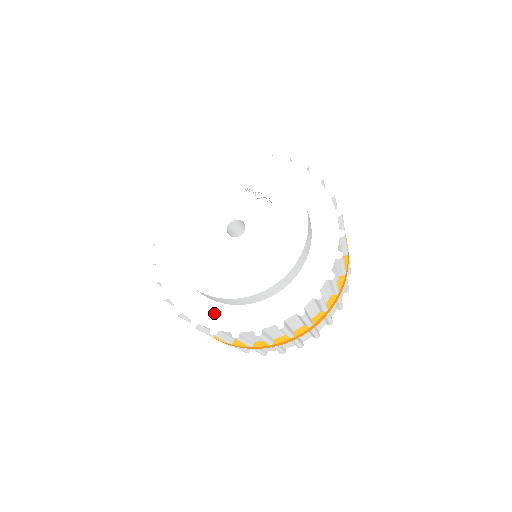
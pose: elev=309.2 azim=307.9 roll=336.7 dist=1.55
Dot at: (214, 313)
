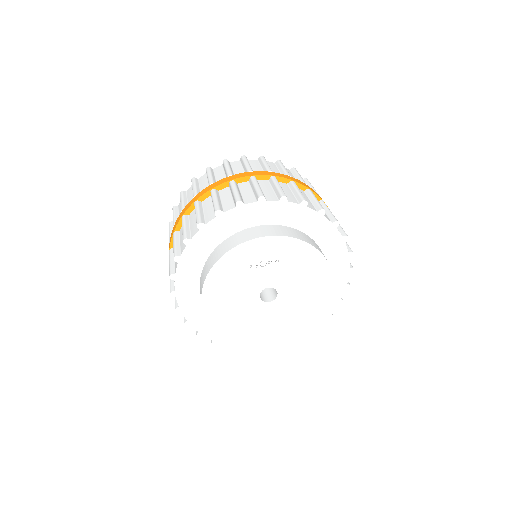
Dot at: occluded
